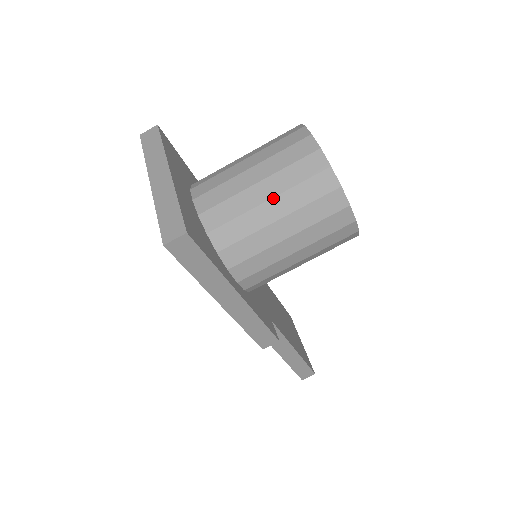
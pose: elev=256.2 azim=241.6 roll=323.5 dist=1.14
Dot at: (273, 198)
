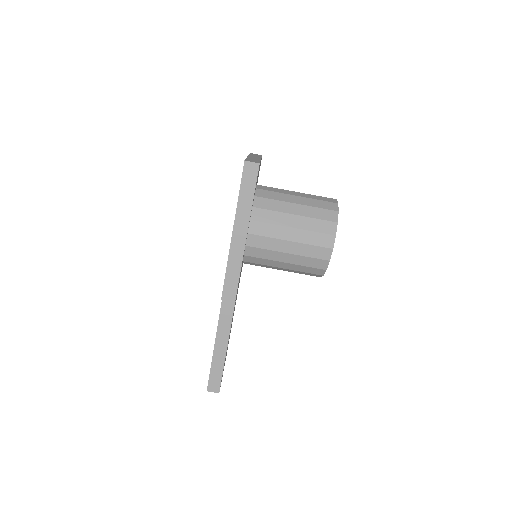
Dot at: (300, 204)
